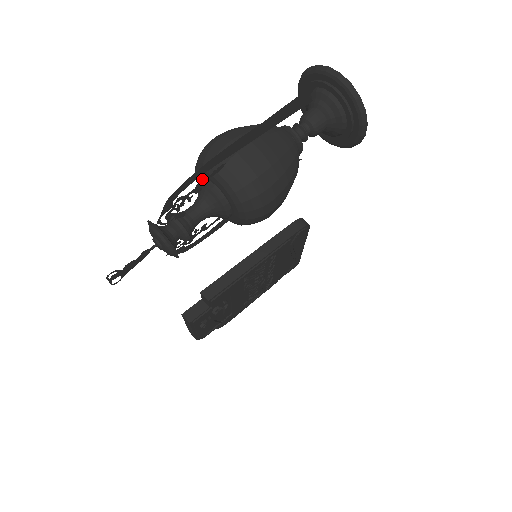
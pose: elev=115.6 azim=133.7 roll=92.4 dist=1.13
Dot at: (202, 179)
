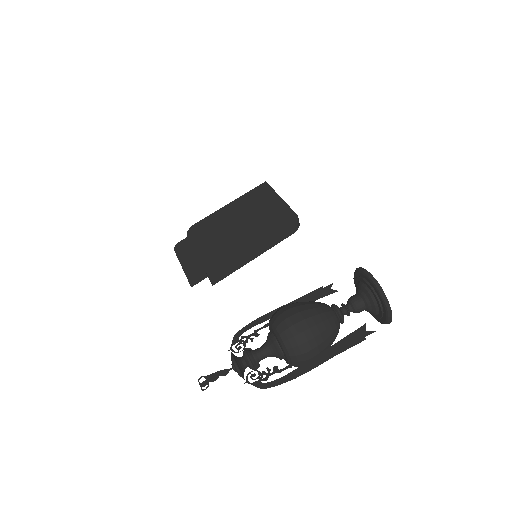
Dot at: (279, 345)
